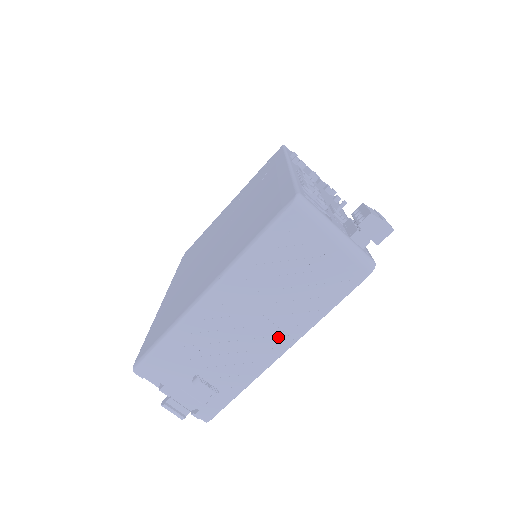
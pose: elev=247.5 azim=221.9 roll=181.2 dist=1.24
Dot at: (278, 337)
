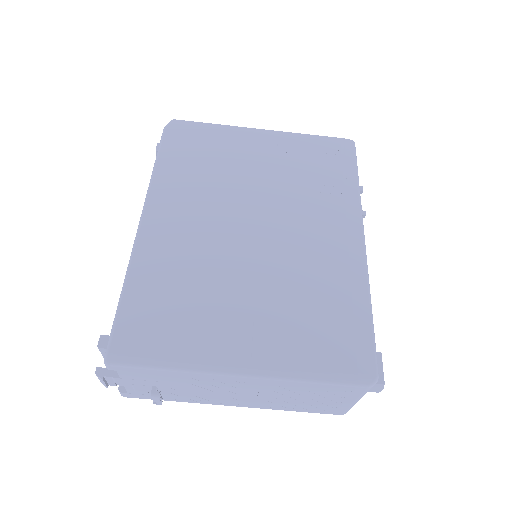
Dot at: (246, 403)
